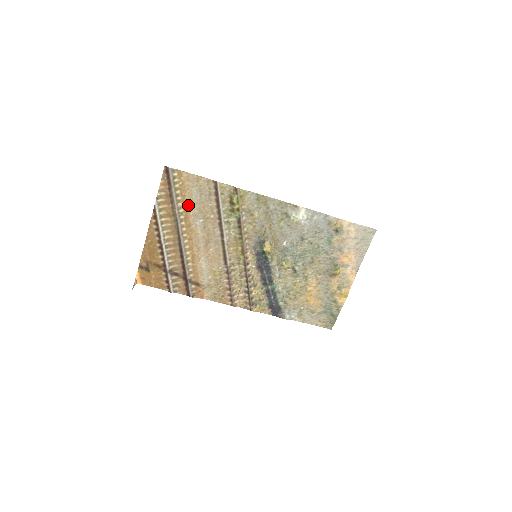
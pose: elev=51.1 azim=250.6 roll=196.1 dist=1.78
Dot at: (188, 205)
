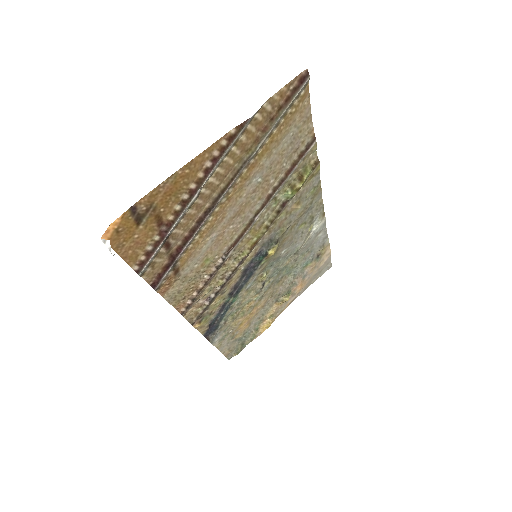
Dot at: (270, 148)
